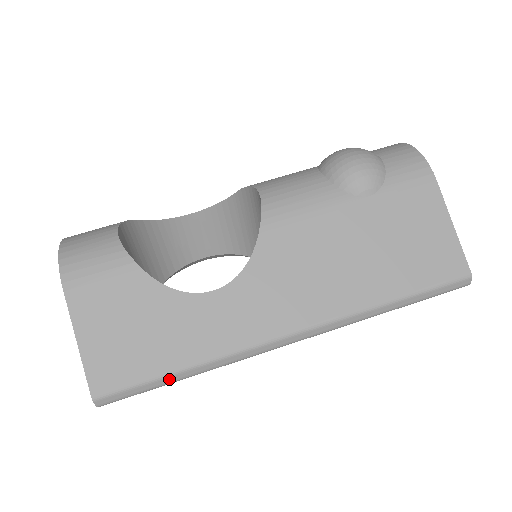
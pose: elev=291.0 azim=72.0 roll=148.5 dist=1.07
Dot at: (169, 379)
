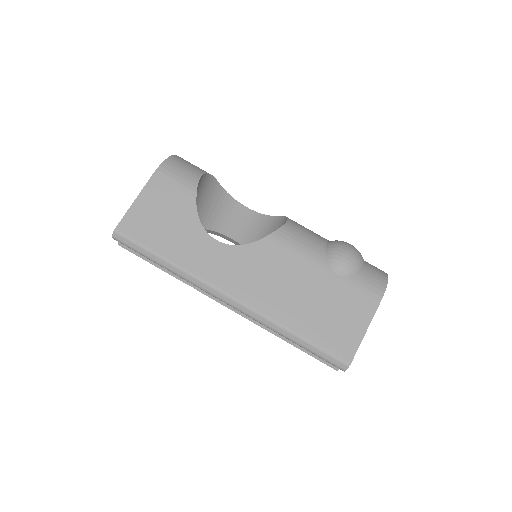
Dot at: (155, 258)
